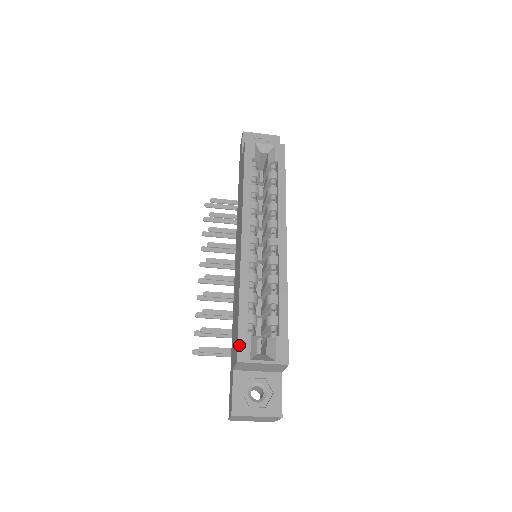
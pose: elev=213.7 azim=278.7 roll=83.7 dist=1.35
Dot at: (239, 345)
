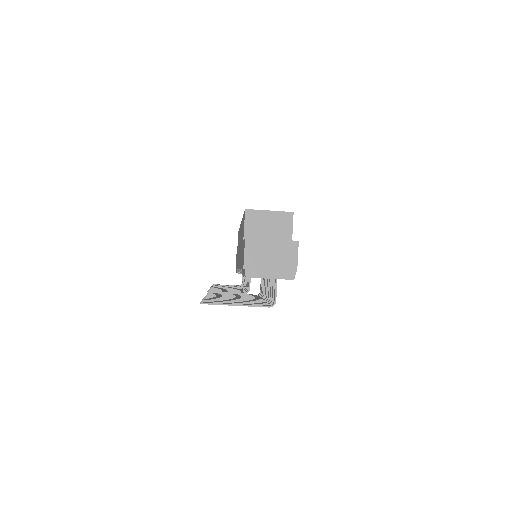
Dot at: occluded
